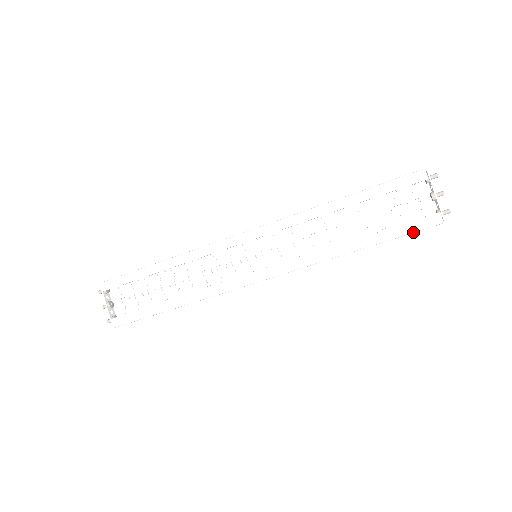
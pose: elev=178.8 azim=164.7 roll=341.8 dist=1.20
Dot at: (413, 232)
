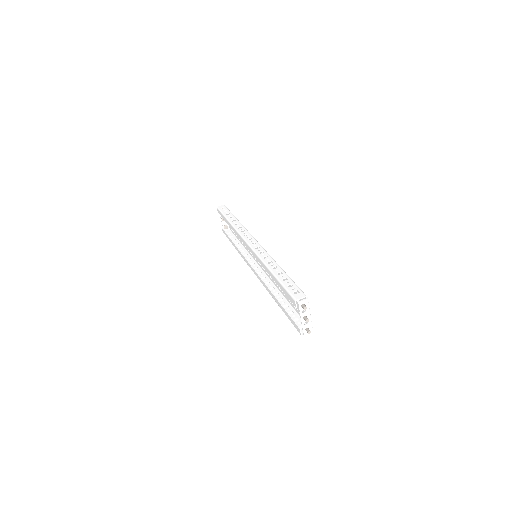
Dot at: (293, 324)
